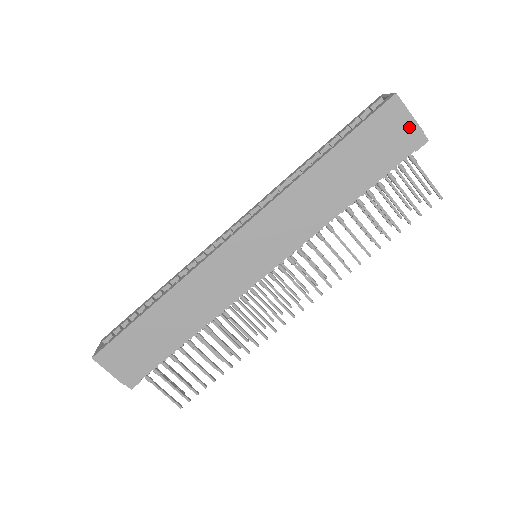
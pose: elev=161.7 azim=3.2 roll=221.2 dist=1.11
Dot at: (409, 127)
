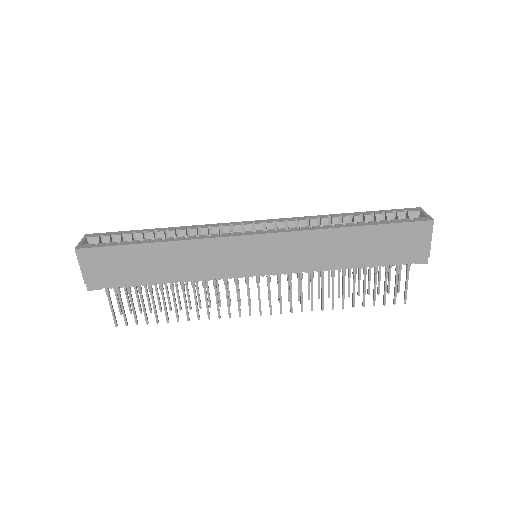
Dot at: (424, 247)
